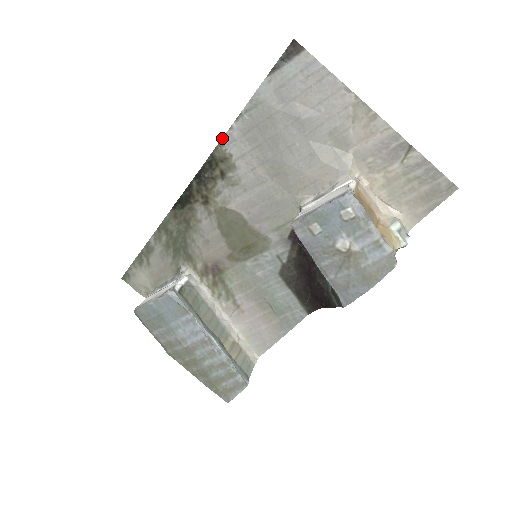
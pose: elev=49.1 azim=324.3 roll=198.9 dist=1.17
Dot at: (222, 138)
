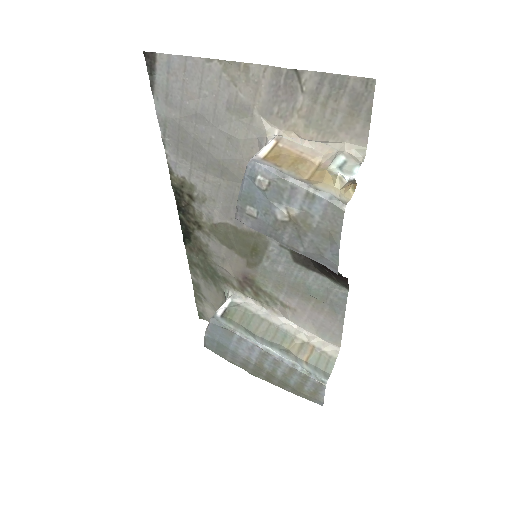
Dot at: occluded
